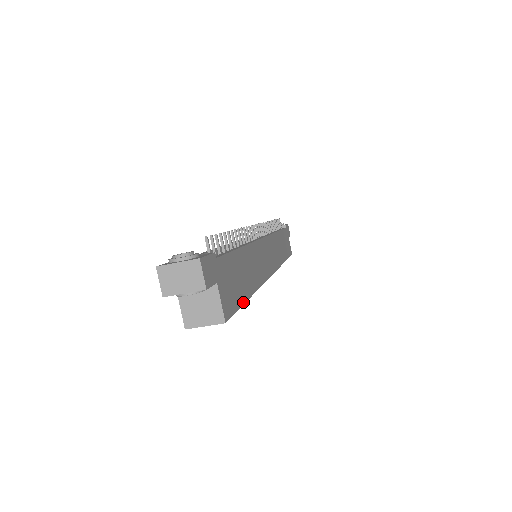
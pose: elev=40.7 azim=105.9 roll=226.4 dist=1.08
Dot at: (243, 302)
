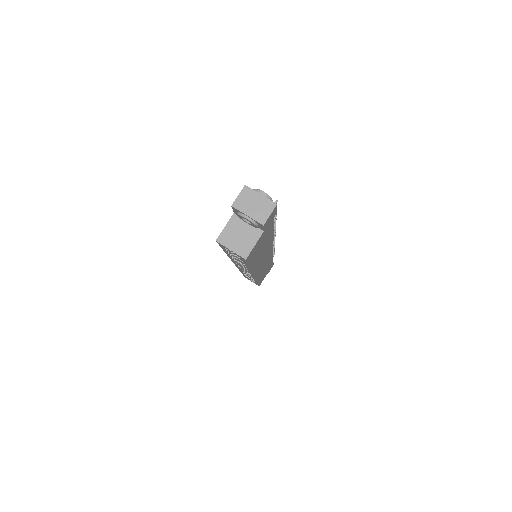
Dot at: (250, 265)
